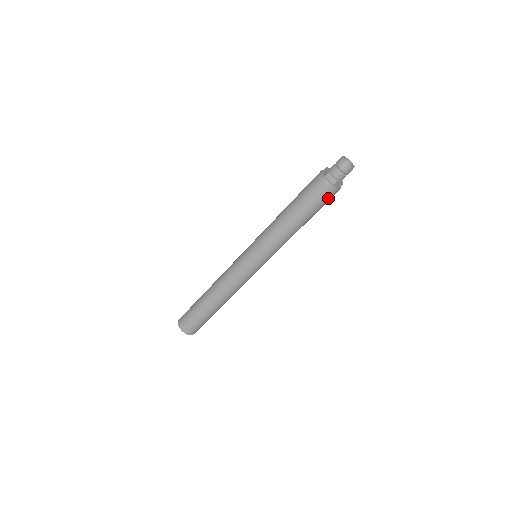
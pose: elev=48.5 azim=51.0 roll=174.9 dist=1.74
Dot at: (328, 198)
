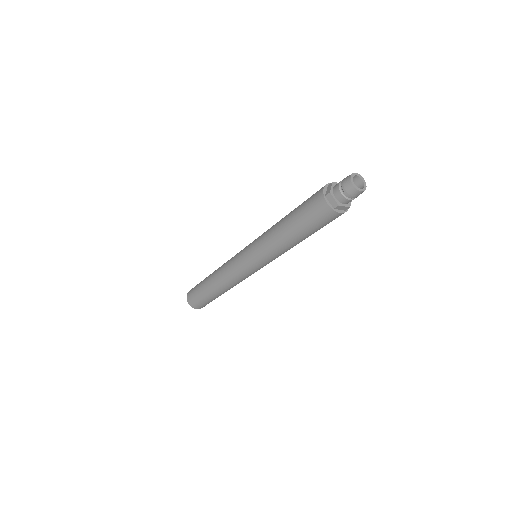
Dot at: (329, 220)
